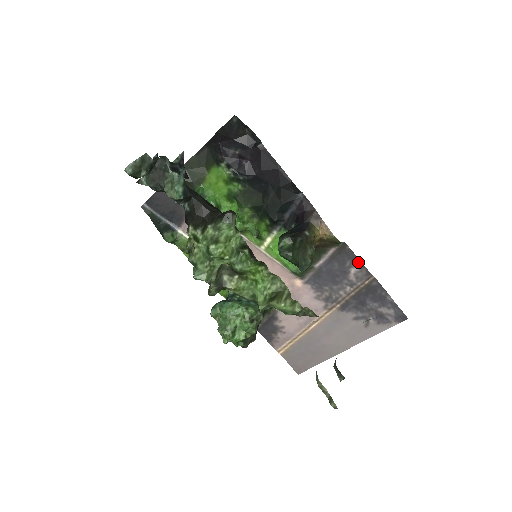
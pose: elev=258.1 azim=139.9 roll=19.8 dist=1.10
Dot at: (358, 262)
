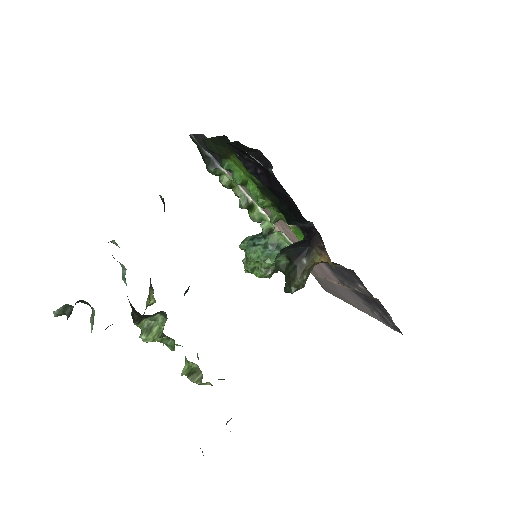
Dot at: (364, 286)
